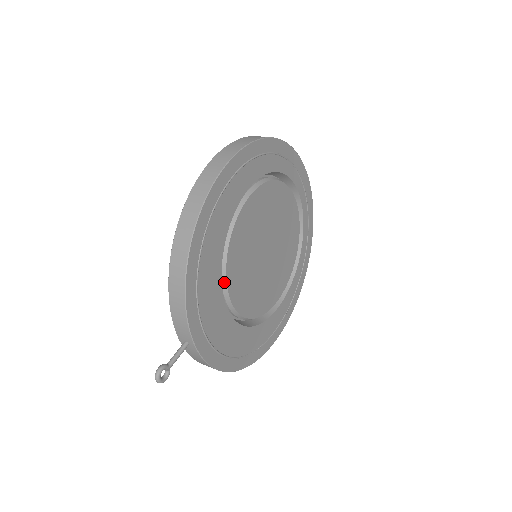
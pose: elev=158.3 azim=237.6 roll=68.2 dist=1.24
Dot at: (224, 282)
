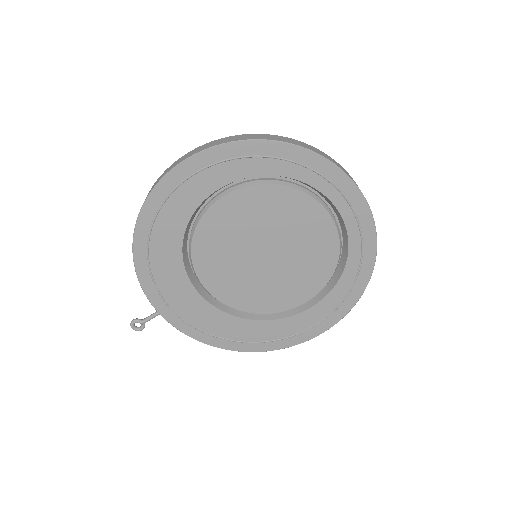
Dot at: (195, 273)
